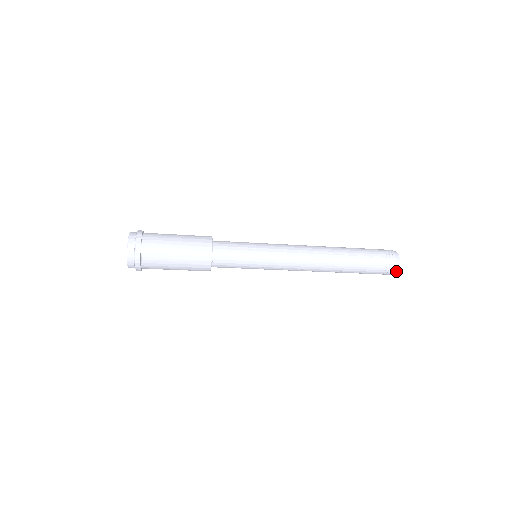
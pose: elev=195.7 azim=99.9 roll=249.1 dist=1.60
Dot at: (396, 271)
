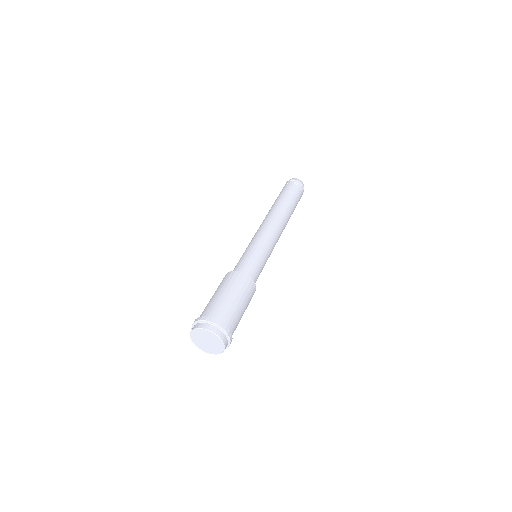
Dot at: occluded
